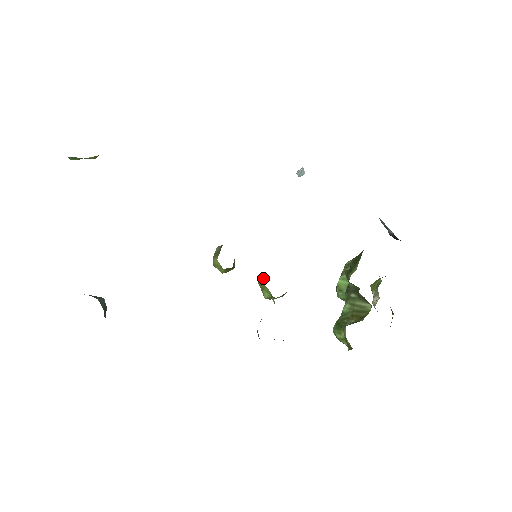
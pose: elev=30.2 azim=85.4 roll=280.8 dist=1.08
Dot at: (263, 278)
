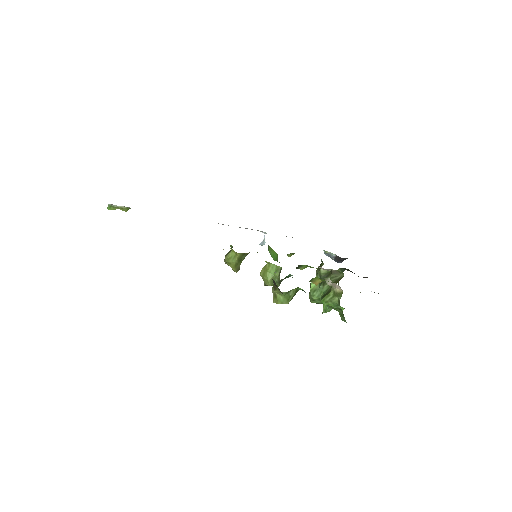
Dot at: occluded
